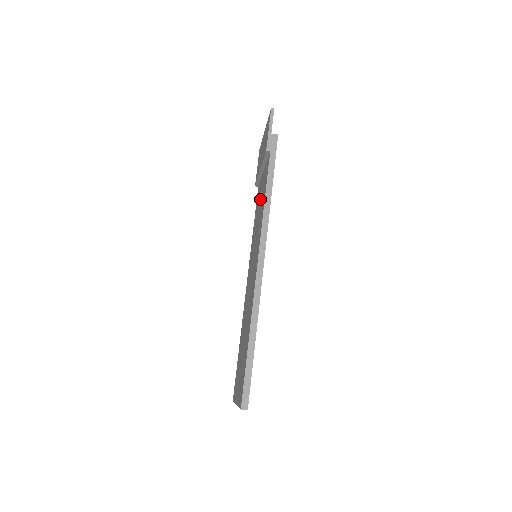
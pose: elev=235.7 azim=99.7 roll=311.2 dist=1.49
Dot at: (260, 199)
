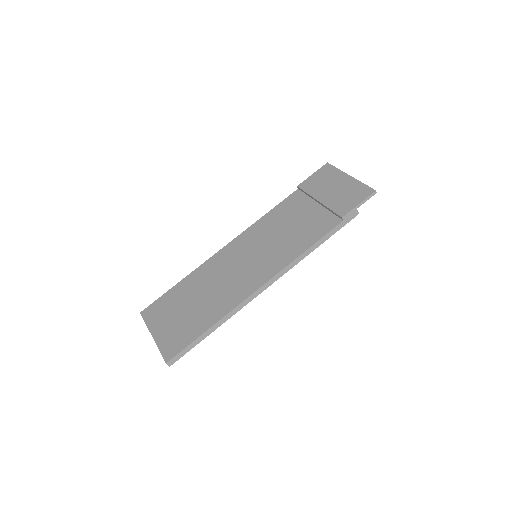
Dot at: (298, 222)
